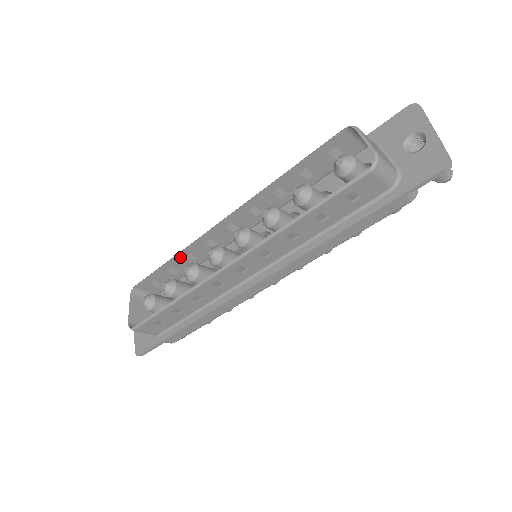
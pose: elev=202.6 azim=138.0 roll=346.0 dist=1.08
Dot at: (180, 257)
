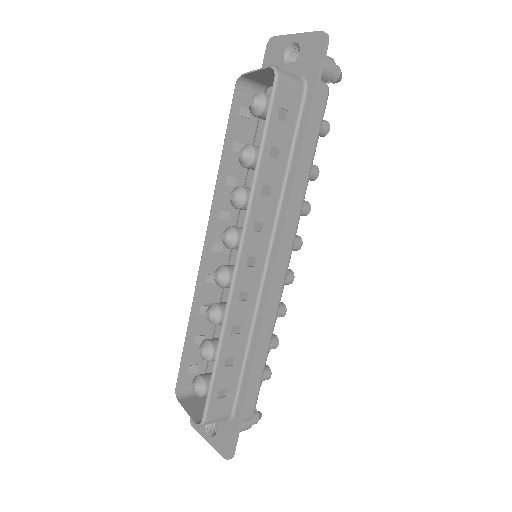
Dot at: (195, 317)
